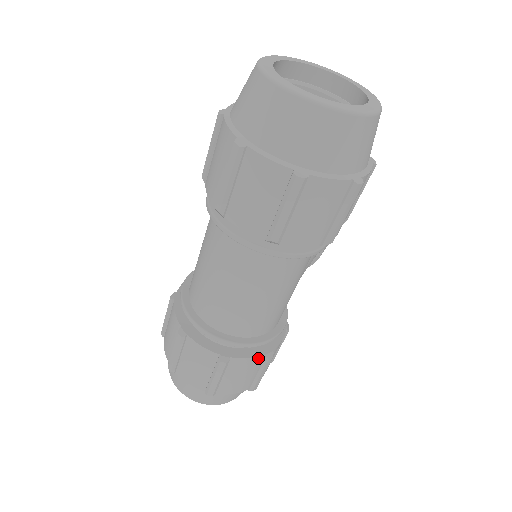
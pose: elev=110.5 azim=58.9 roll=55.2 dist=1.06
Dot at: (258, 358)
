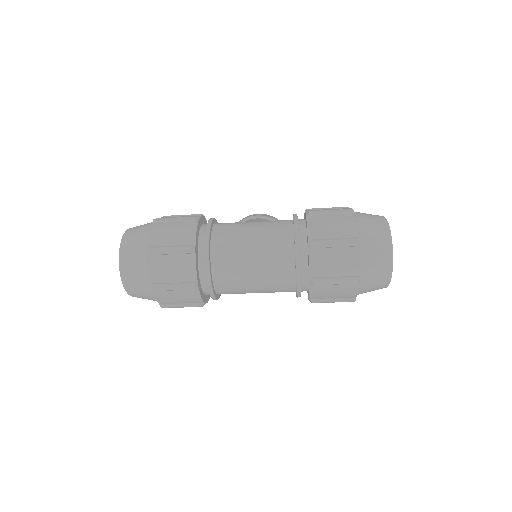
Dot at: (201, 301)
